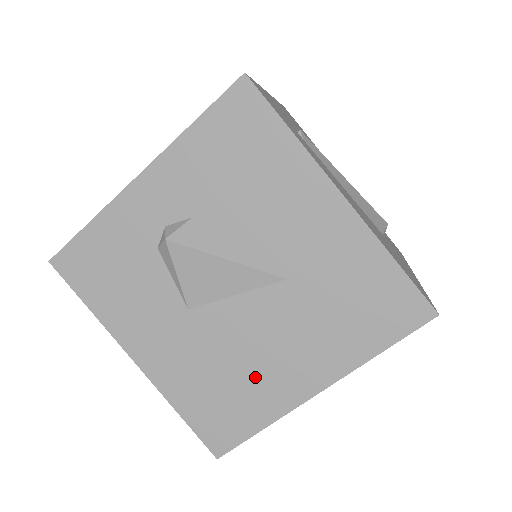
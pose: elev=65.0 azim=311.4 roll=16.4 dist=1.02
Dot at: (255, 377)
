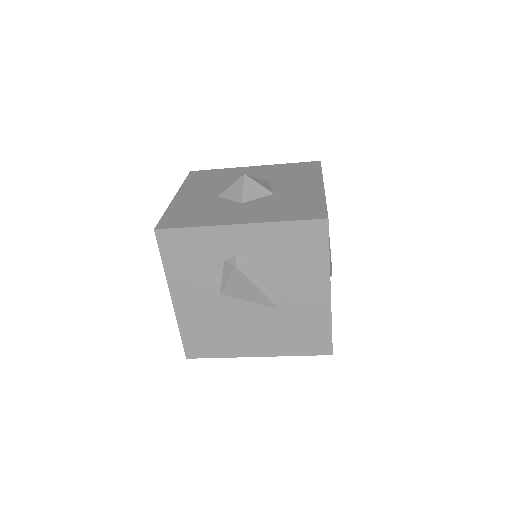
Dot at: (233, 337)
